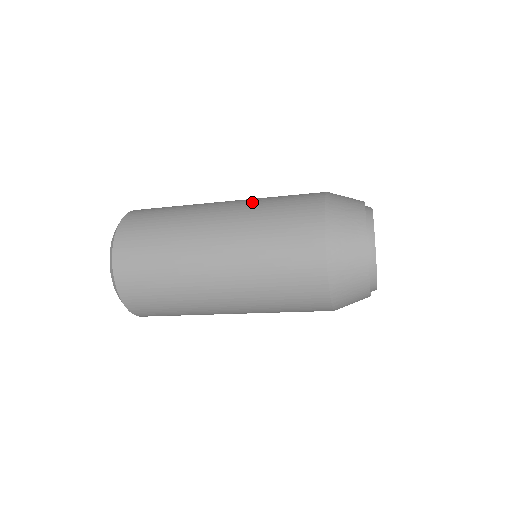
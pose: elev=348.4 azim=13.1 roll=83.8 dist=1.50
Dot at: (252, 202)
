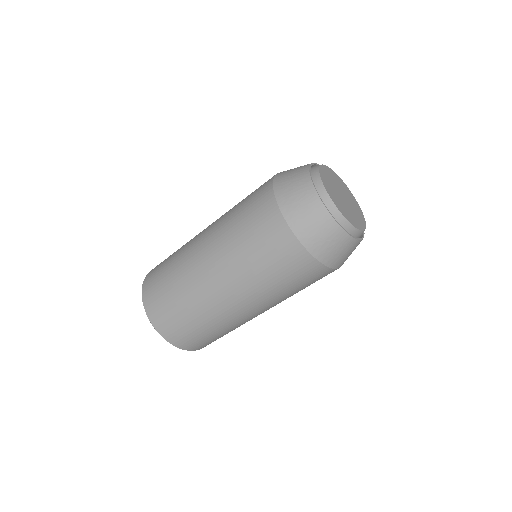
Dot at: (226, 213)
